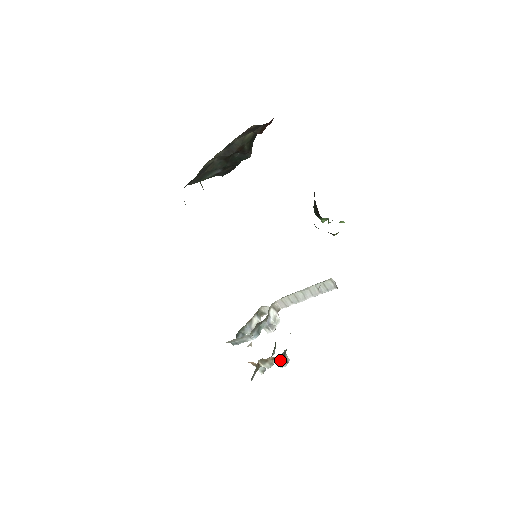
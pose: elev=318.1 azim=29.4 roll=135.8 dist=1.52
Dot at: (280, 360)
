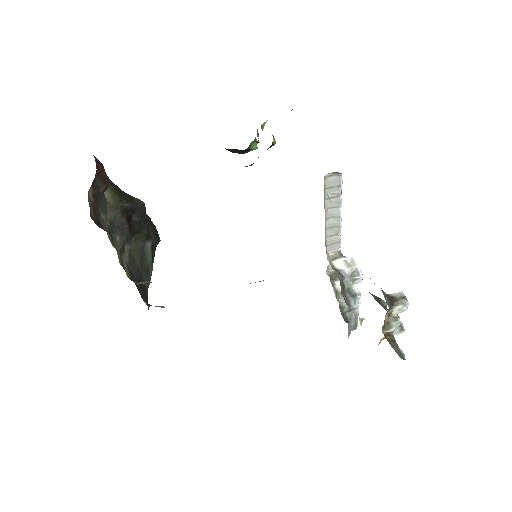
Dot at: (395, 308)
